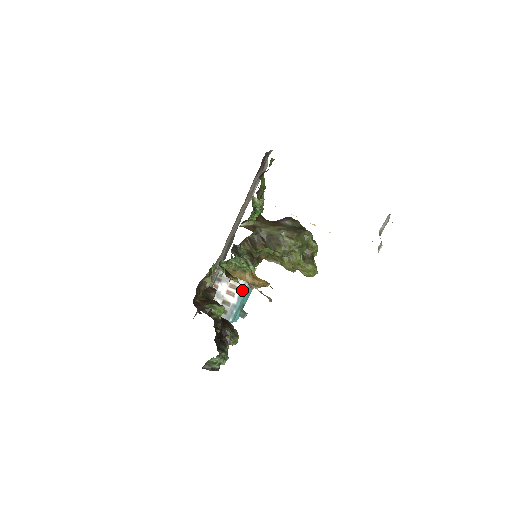
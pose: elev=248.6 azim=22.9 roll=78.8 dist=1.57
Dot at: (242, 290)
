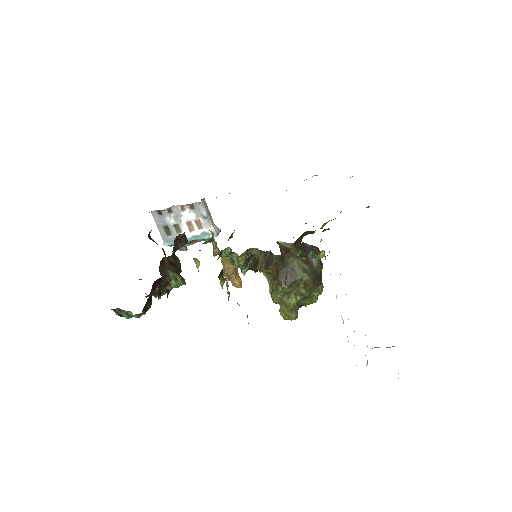
Dot at: (204, 235)
